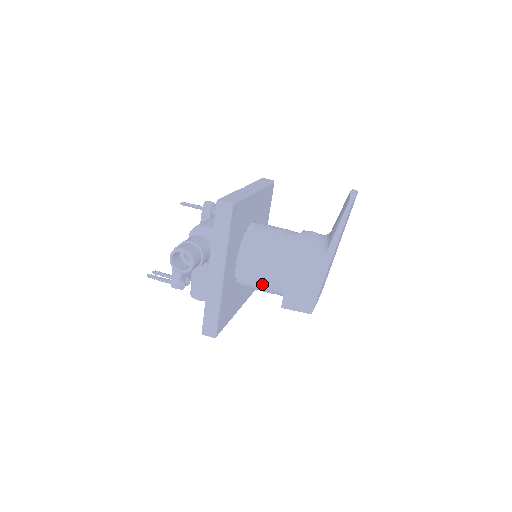
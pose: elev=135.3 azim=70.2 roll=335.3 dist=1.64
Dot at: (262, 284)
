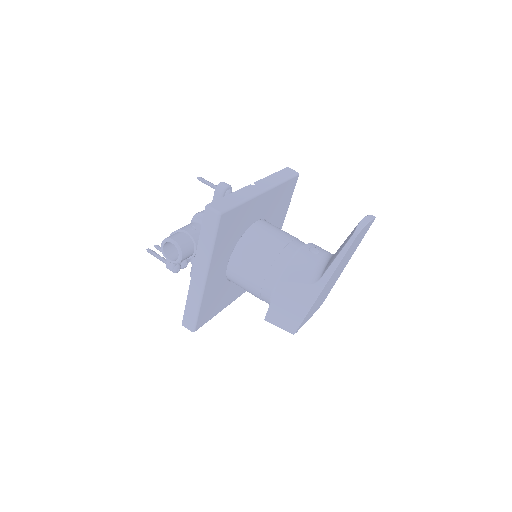
Dot at: (251, 291)
